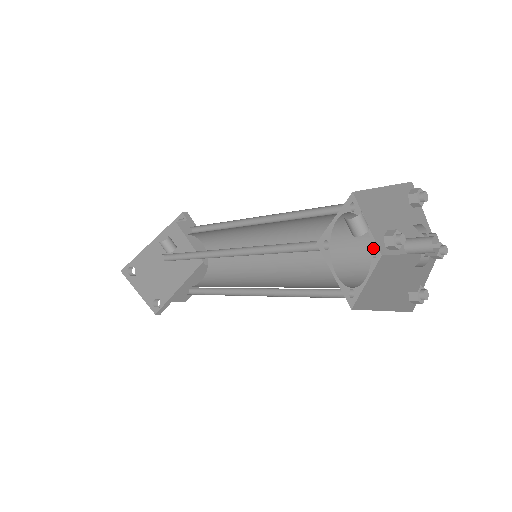
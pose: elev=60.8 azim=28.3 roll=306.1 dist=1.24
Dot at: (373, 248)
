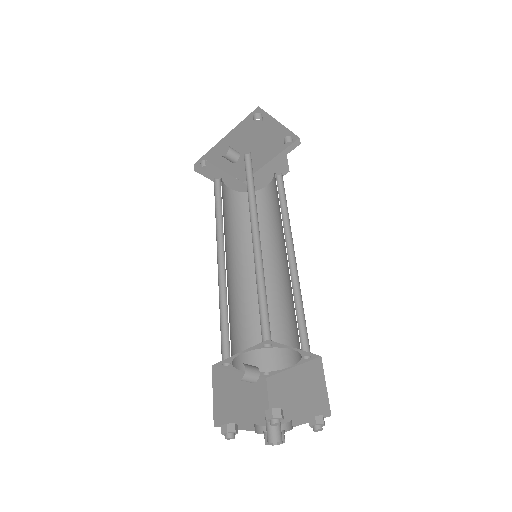
Dot at: (305, 355)
